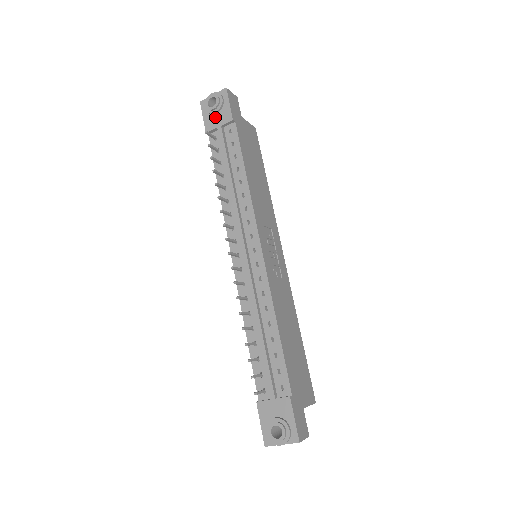
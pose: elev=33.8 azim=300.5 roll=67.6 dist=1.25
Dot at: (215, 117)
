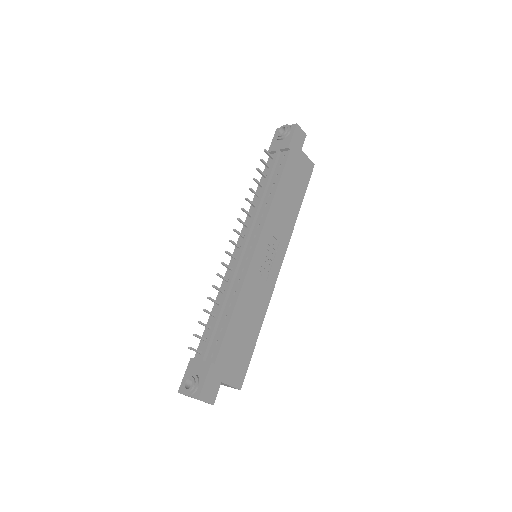
Dot at: (279, 142)
